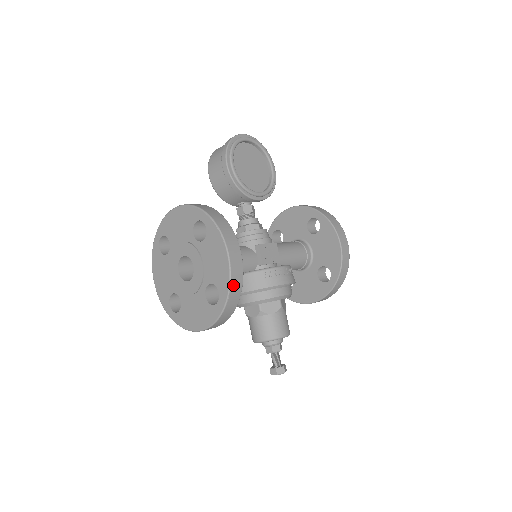
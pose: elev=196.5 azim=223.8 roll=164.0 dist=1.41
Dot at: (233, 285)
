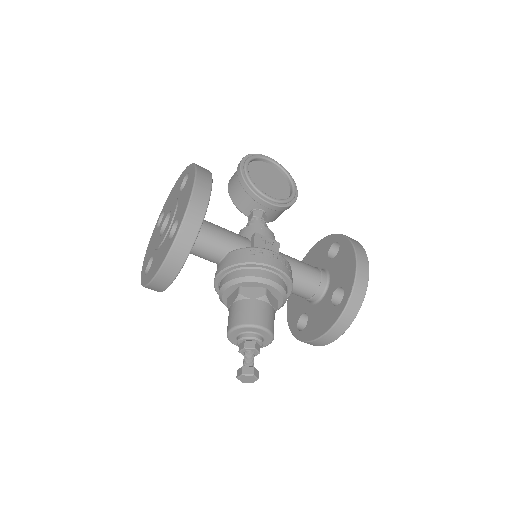
Dot at: (191, 210)
